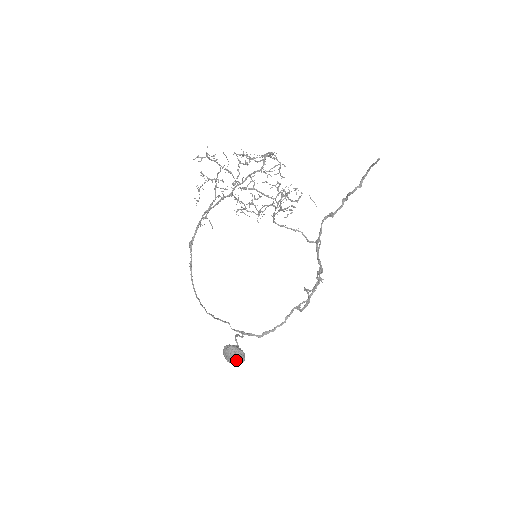
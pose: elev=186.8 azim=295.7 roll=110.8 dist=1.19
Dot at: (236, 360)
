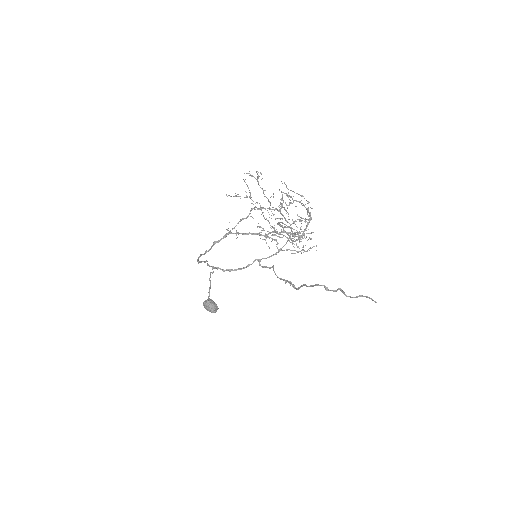
Dot at: (212, 312)
